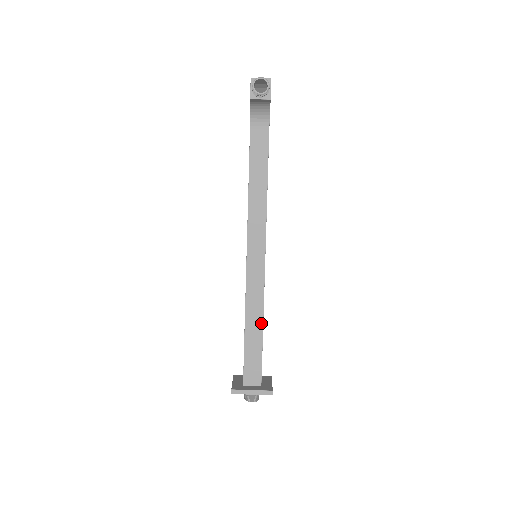
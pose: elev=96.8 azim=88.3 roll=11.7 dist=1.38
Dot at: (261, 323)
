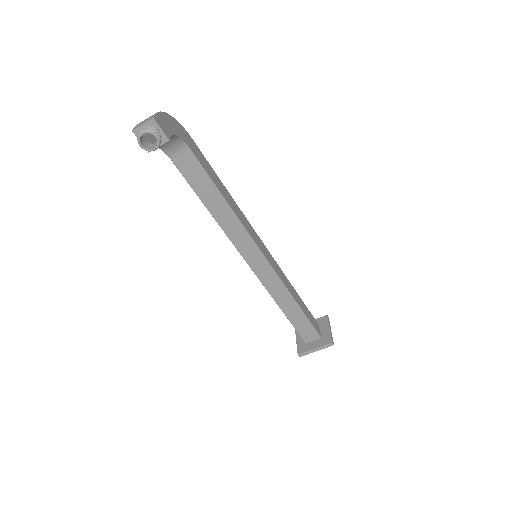
Dot at: (294, 302)
